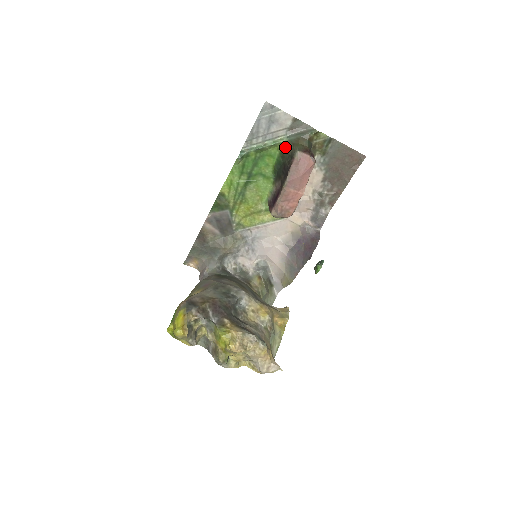
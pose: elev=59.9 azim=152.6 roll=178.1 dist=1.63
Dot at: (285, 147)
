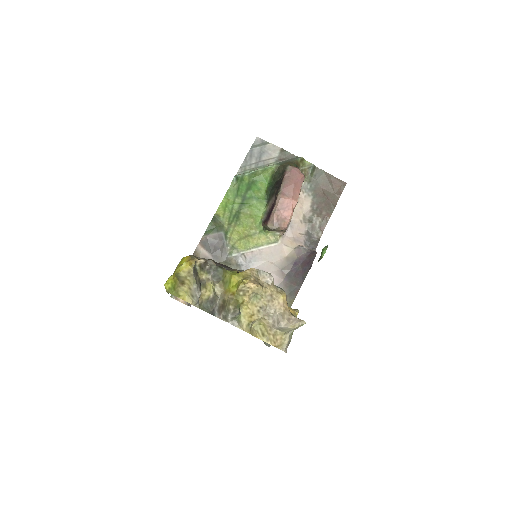
Dot at: (276, 171)
